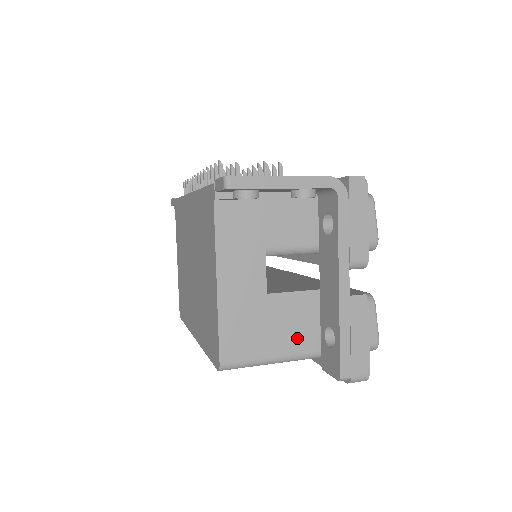
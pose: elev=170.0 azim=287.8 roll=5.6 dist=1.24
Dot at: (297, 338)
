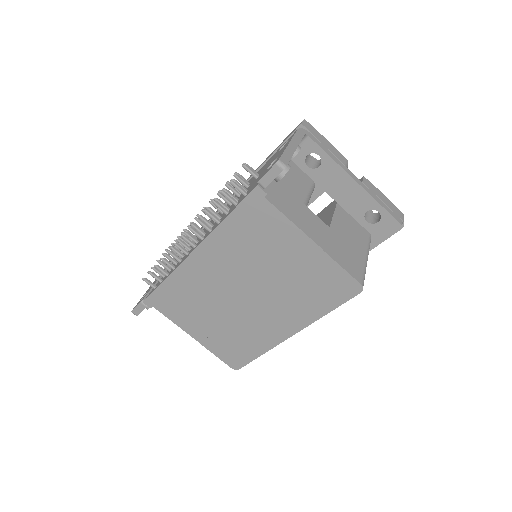
Dot at: (359, 239)
